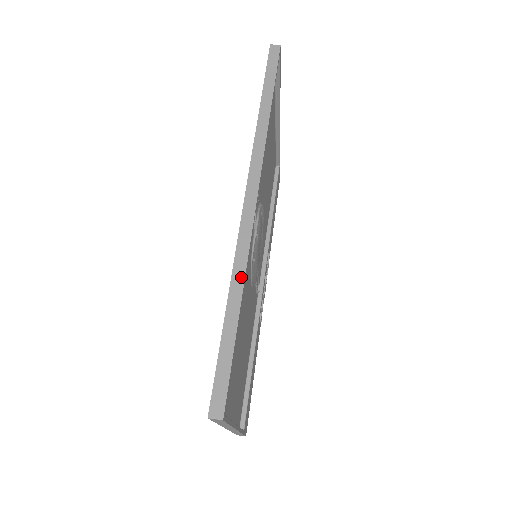
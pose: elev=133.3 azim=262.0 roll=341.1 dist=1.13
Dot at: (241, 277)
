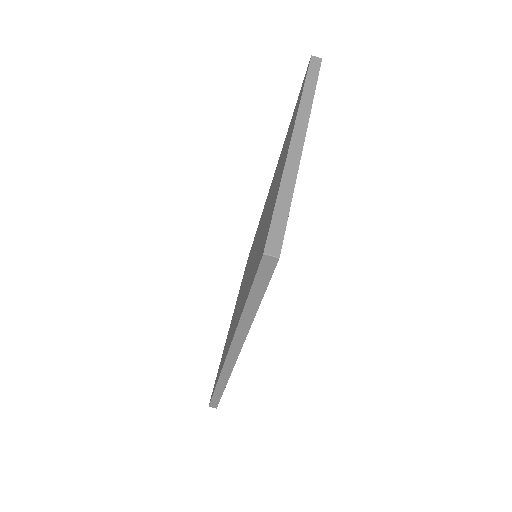
Dot at: (224, 383)
